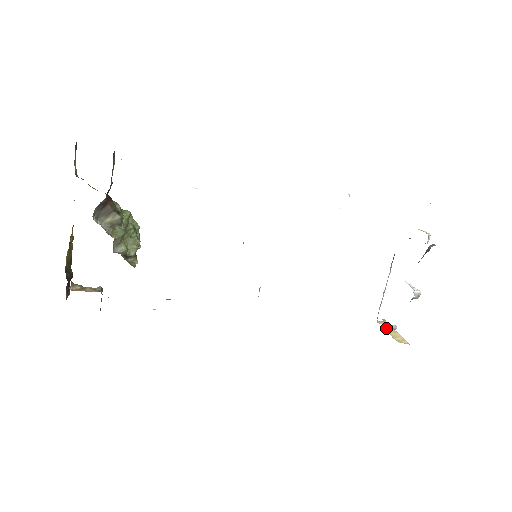
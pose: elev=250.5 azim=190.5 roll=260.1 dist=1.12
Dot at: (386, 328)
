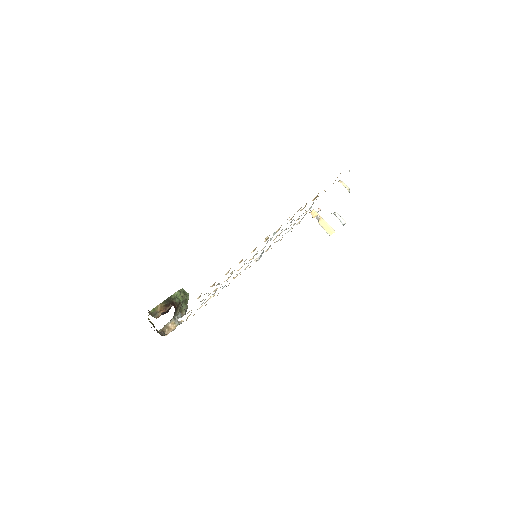
Dot at: (319, 221)
